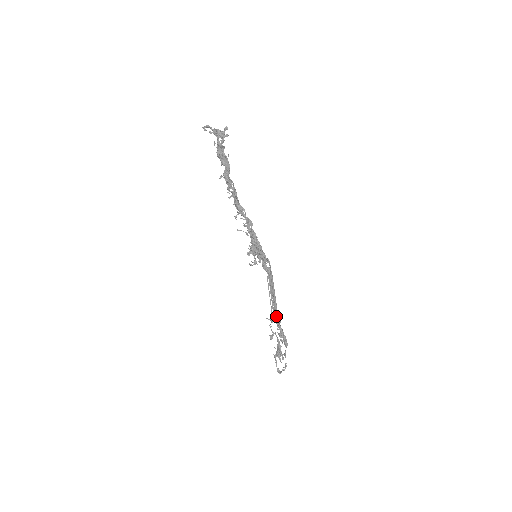
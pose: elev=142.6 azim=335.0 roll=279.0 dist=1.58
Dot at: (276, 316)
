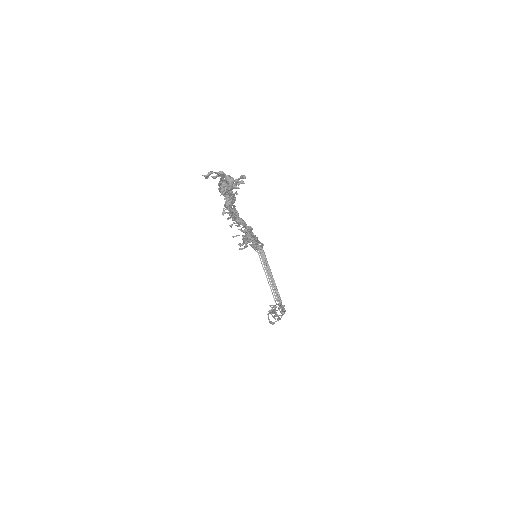
Dot at: (280, 302)
